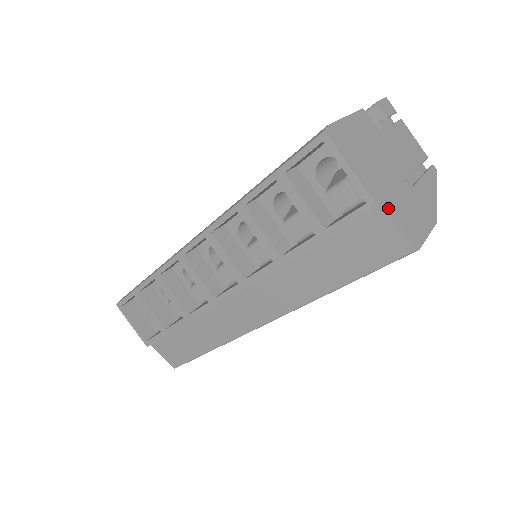
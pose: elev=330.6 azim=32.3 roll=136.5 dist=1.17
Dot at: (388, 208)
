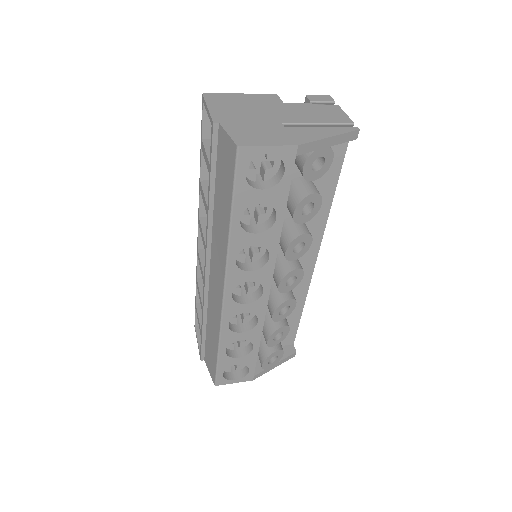
Dot at: (227, 125)
